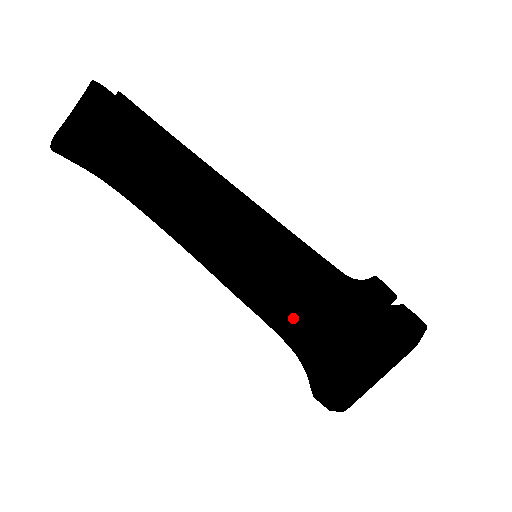
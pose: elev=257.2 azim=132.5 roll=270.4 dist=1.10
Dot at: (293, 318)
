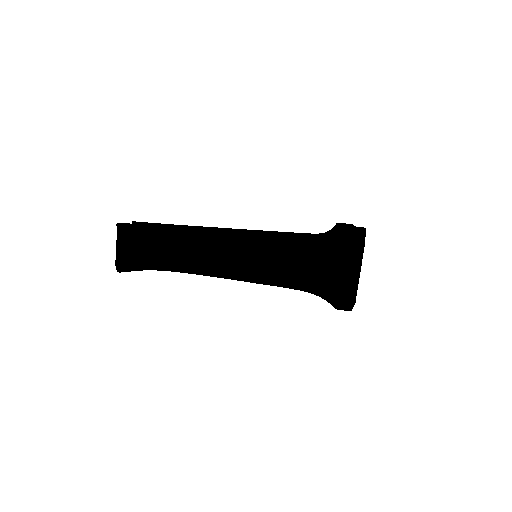
Dot at: (294, 274)
